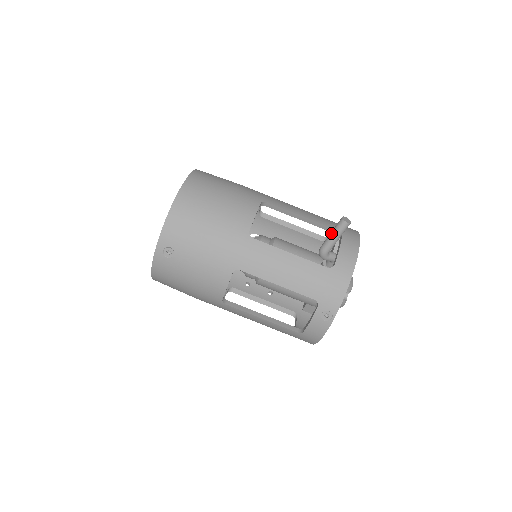
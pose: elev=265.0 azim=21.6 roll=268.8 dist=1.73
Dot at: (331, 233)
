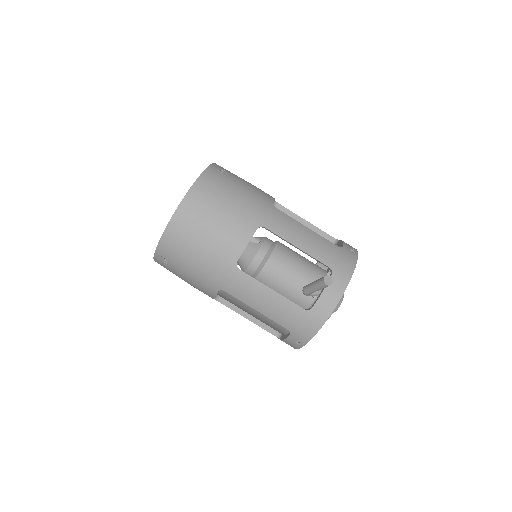
Dot at: (313, 284)
